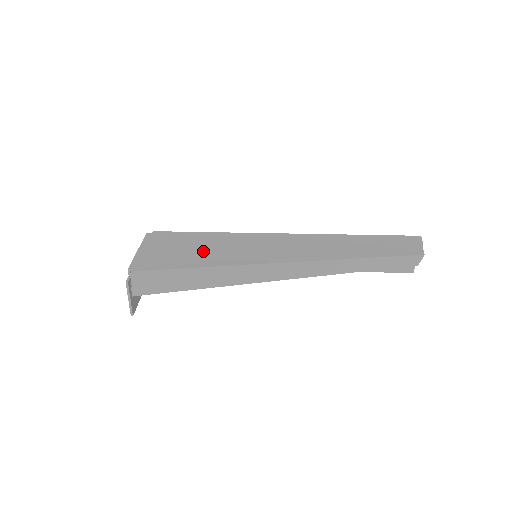
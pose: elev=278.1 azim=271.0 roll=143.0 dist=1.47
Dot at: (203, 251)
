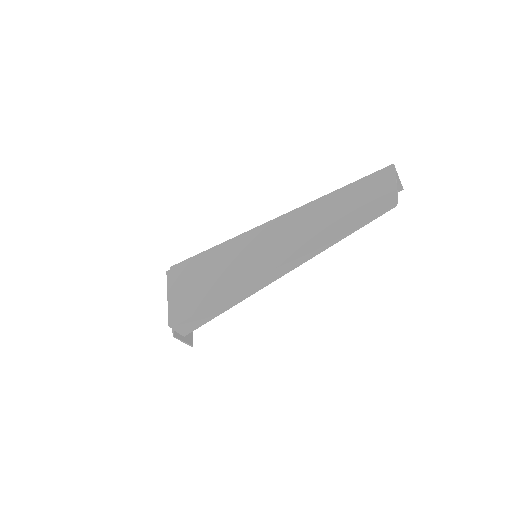
Dot at: (213, 279)
